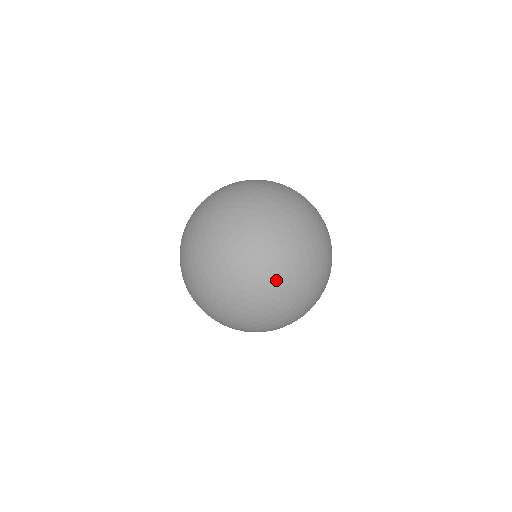
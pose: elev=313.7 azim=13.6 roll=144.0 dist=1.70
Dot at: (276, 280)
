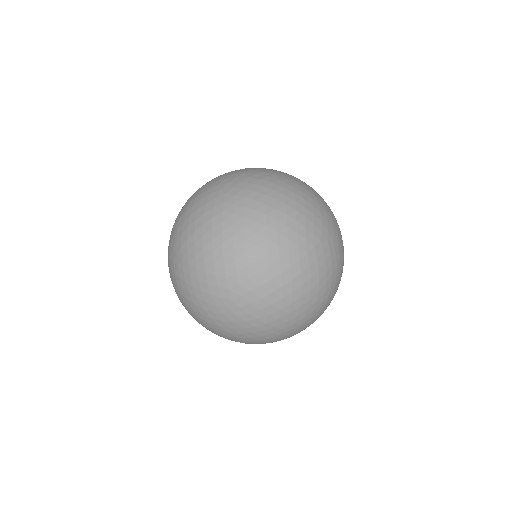
Dot at: (272, 196)
